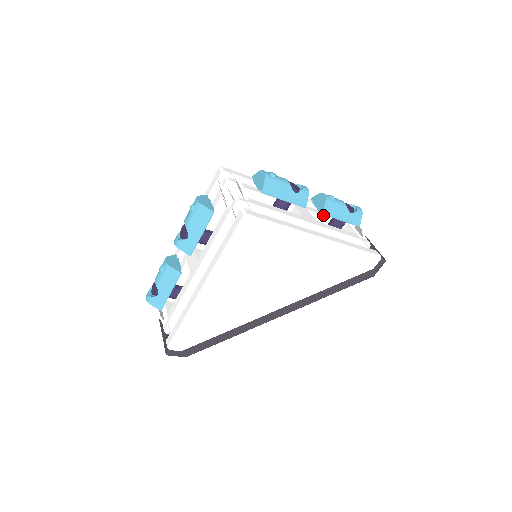
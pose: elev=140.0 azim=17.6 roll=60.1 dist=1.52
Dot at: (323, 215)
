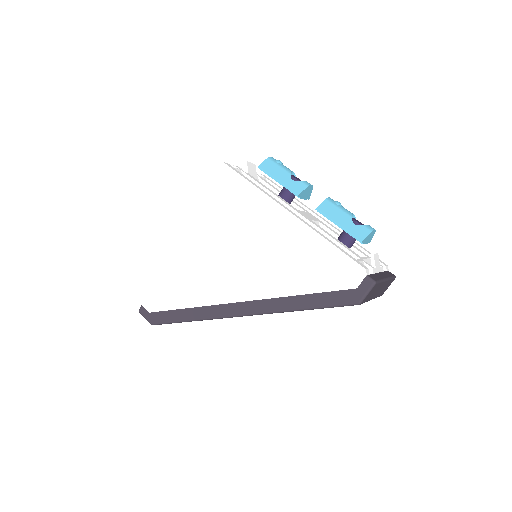
Dot at: (337, 235)
